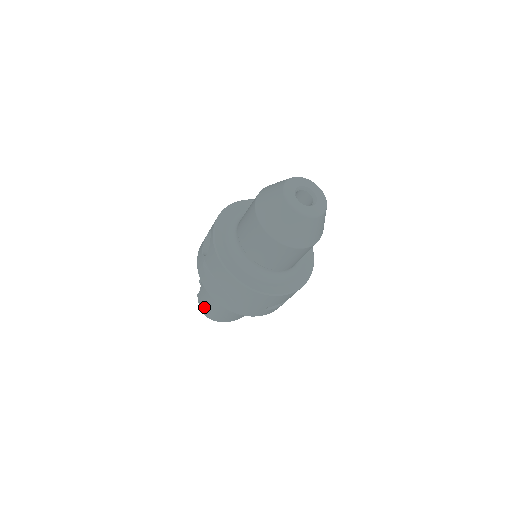
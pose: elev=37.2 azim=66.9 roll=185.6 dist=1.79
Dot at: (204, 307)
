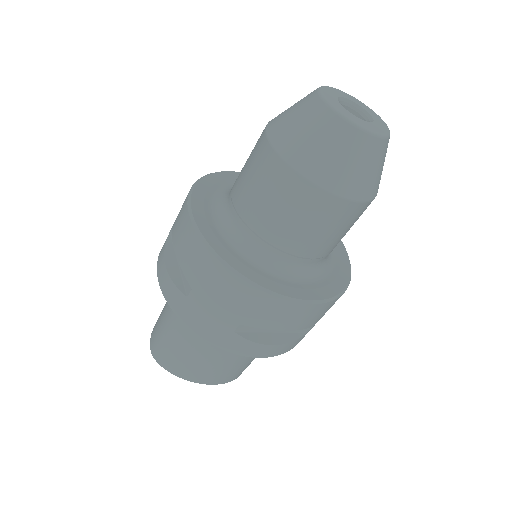
Dot at: (154, 334)
